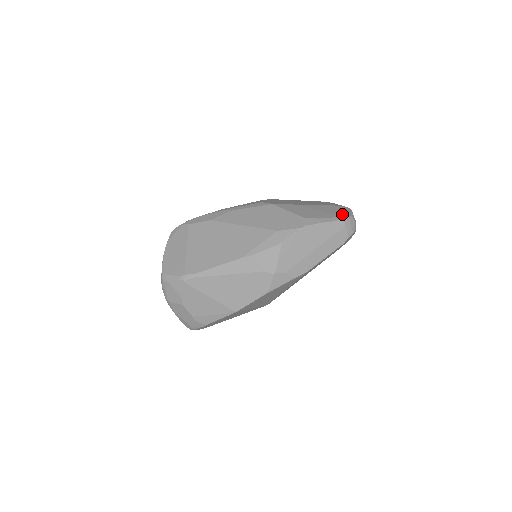
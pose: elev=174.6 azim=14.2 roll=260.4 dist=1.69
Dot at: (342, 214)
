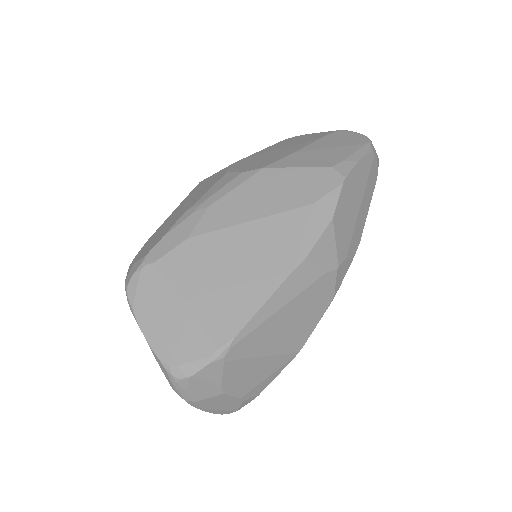
Dot at: (358, 140)
